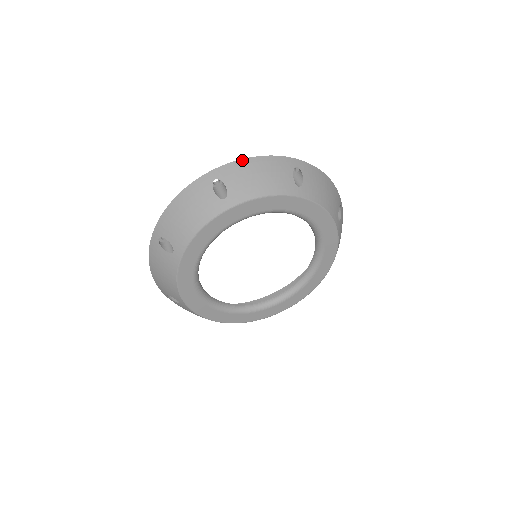
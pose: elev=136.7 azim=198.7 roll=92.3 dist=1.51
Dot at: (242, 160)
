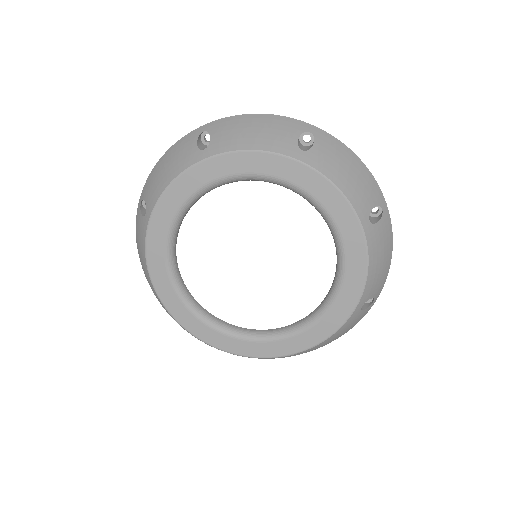
Dot at: (347, 147)
